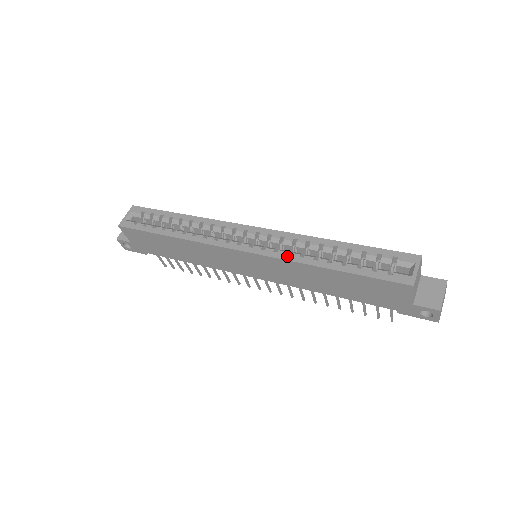
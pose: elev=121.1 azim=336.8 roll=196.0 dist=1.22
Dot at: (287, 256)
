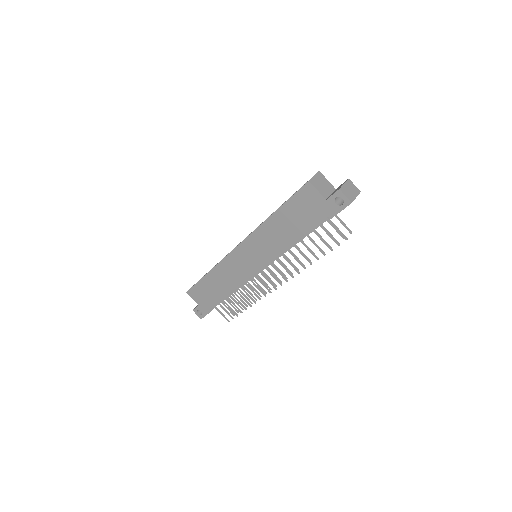
Dot at: (256, 228)
